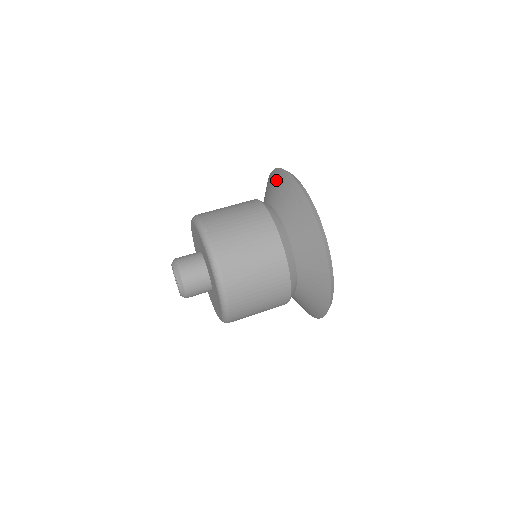
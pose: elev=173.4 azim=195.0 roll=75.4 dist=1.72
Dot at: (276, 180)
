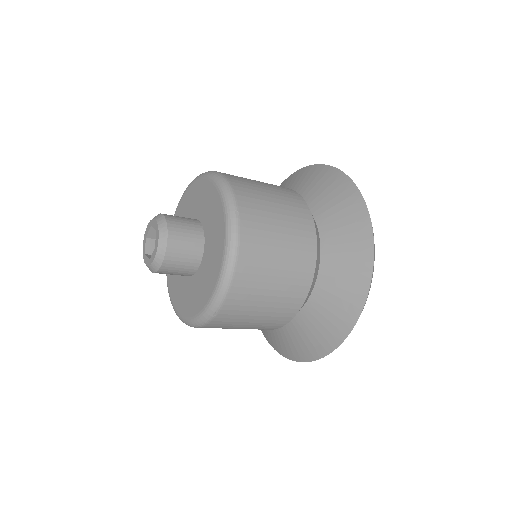
Dot at: occluded
